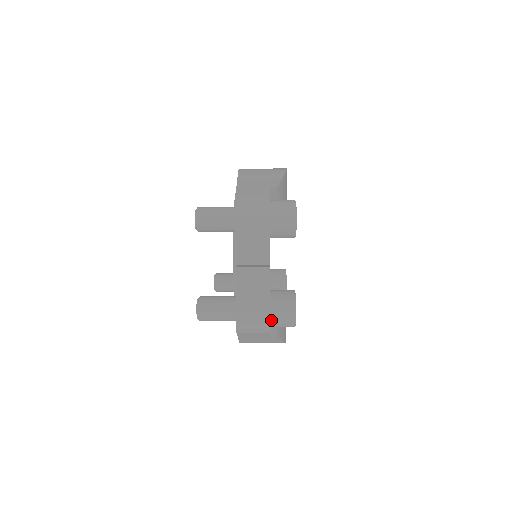
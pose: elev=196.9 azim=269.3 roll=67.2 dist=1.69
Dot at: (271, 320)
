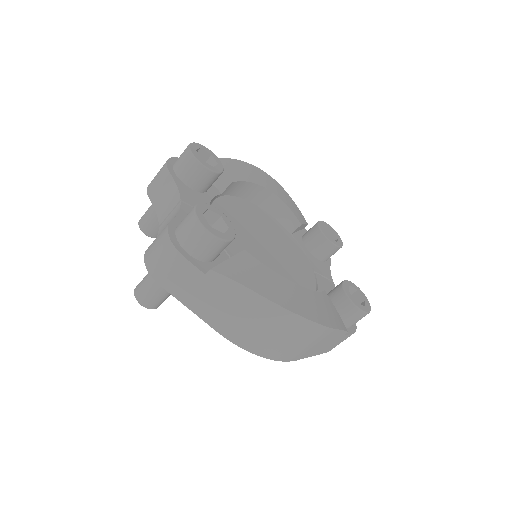
Dot at: (178, 240)
